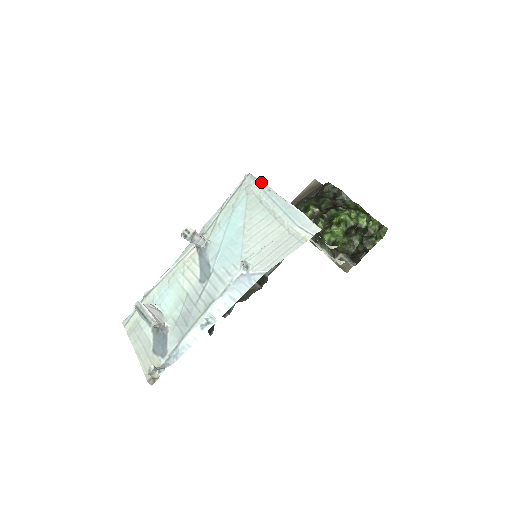
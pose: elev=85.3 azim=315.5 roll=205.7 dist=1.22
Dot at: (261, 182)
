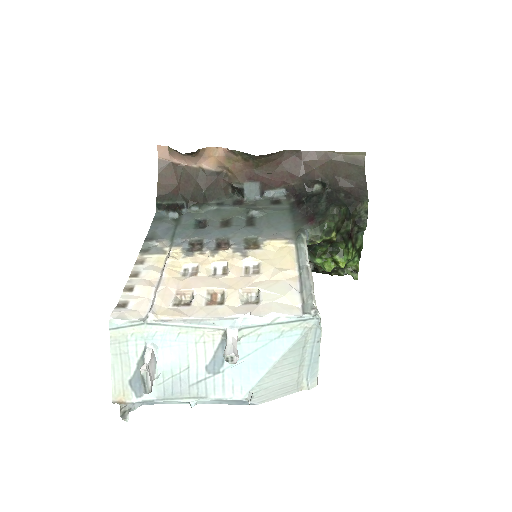
Dot at: (320, 332)
